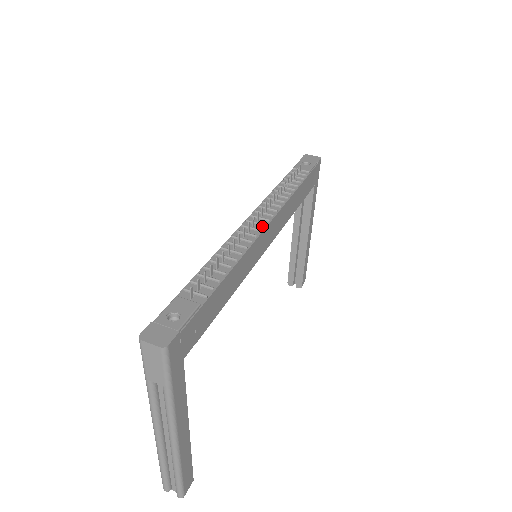
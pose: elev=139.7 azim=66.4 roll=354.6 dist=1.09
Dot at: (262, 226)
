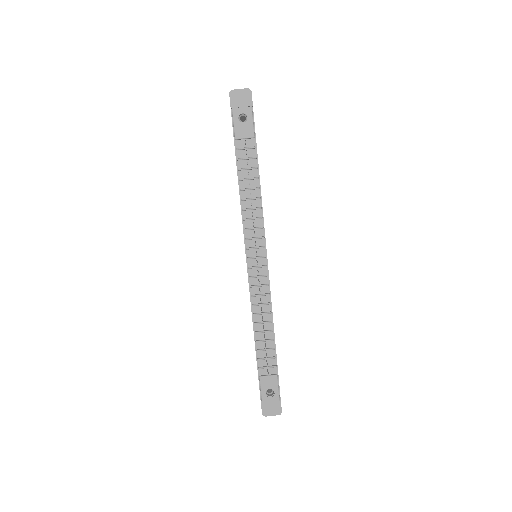
Dot at: (264, 267)
